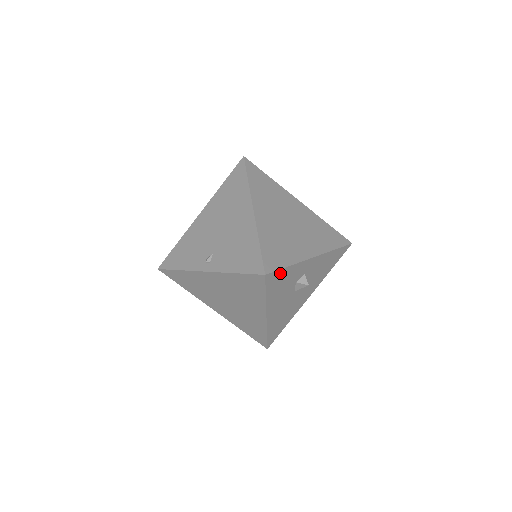
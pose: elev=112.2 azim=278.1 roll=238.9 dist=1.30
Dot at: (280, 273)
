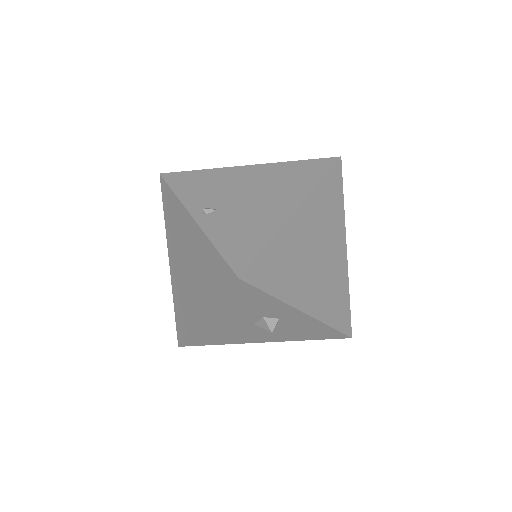
Dot at: (256, 292)
